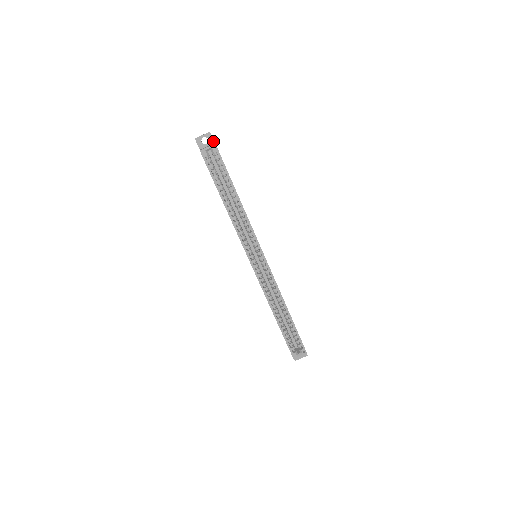
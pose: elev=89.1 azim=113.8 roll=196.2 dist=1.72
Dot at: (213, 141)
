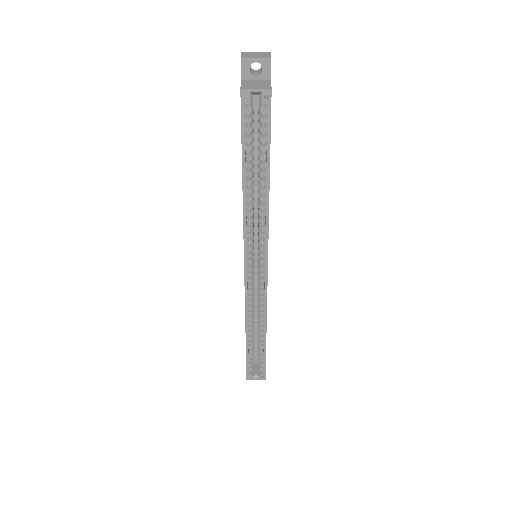
Dot at: (269, 75)
